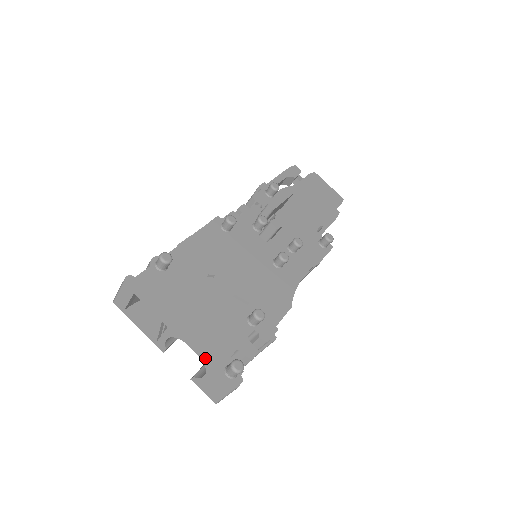
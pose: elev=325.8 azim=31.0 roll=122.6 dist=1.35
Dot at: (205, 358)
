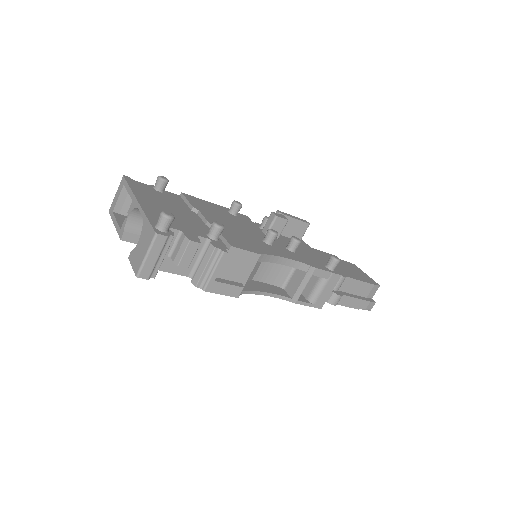
Dot at: (146, 214)
